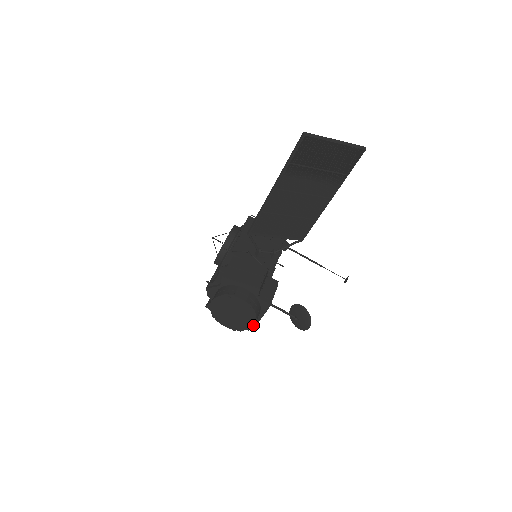
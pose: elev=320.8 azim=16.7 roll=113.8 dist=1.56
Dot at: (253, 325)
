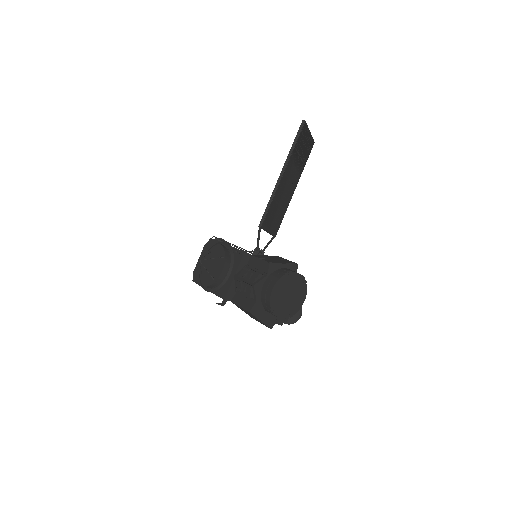
Dot at: (303, 302)
